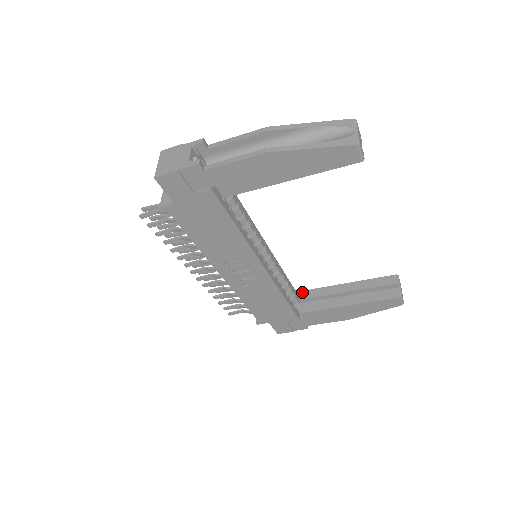
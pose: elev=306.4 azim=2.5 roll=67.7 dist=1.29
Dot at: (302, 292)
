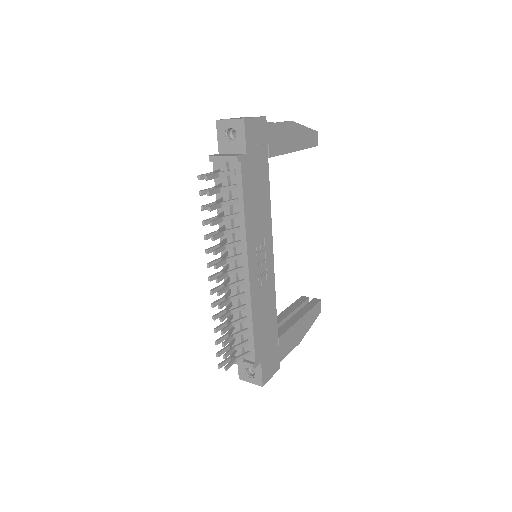
Dot at: occluded
